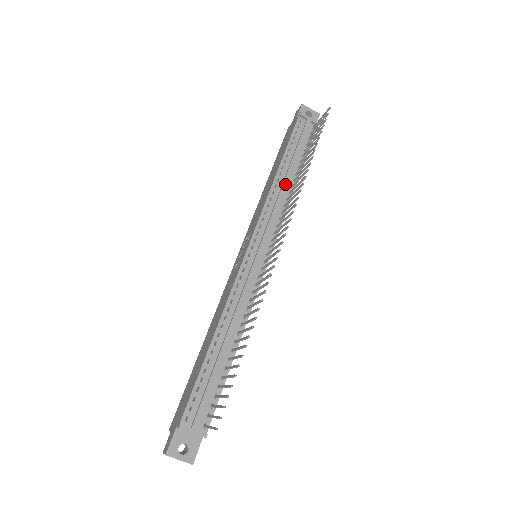
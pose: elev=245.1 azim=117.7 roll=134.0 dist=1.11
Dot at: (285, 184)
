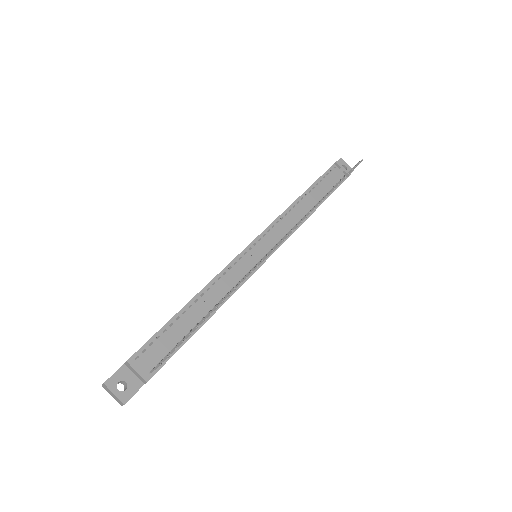
Dot at: (303, 207)
